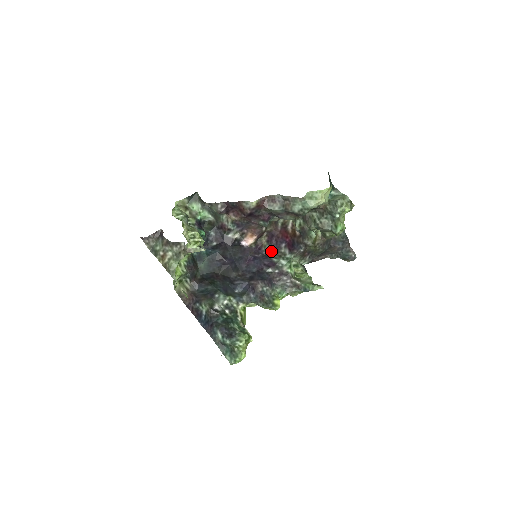
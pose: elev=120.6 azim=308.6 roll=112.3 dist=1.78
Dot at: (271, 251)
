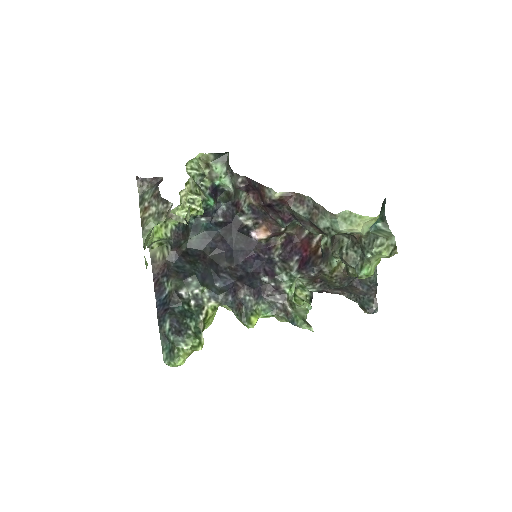
Dot at: (280, 258)
